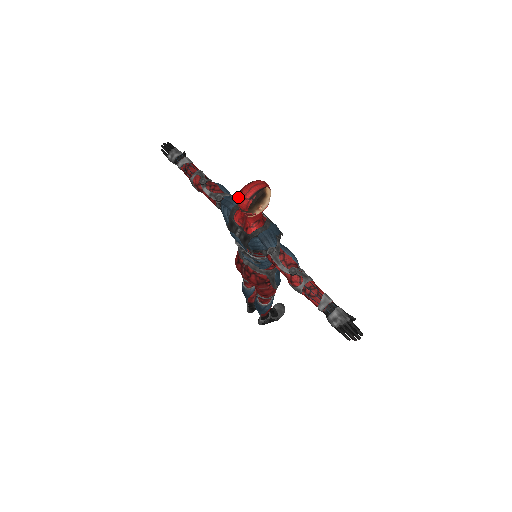
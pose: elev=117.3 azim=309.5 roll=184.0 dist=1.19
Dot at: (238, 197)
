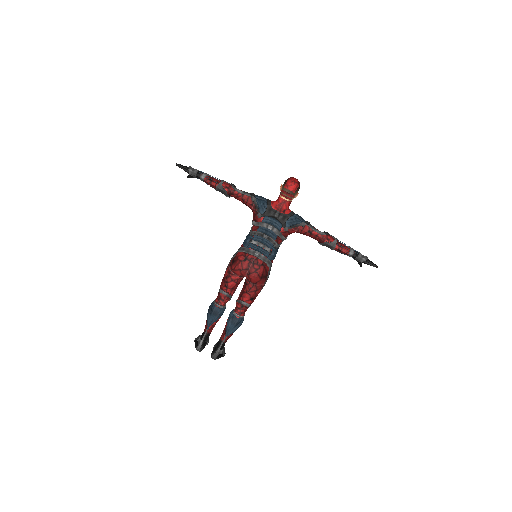
Dot at: (289, 182)
